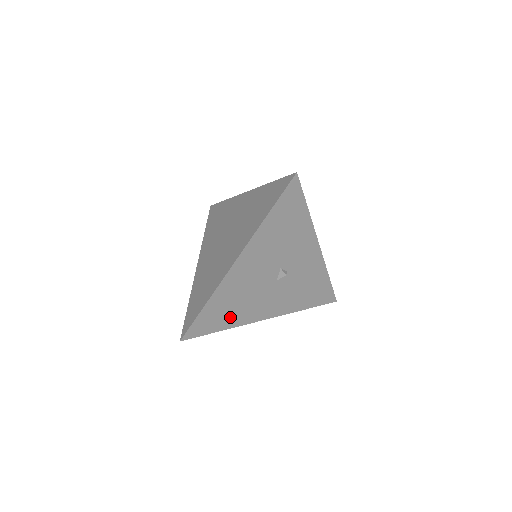
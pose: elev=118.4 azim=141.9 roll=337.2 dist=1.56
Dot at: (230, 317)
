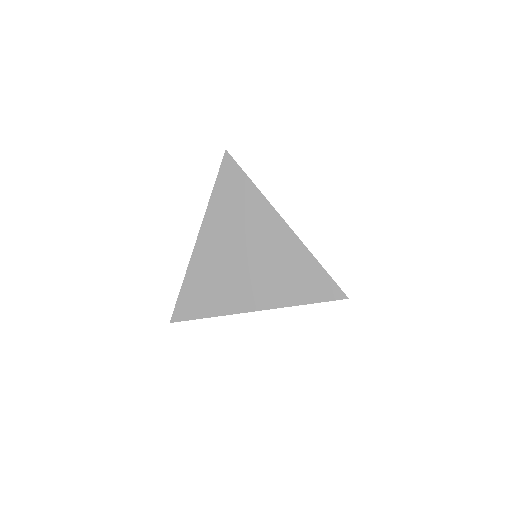
Dot at: occluded
